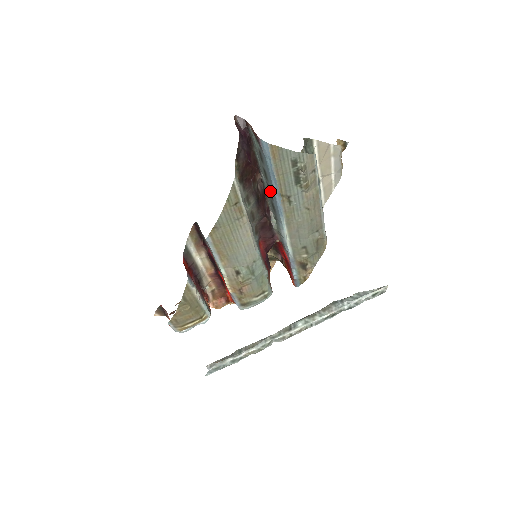
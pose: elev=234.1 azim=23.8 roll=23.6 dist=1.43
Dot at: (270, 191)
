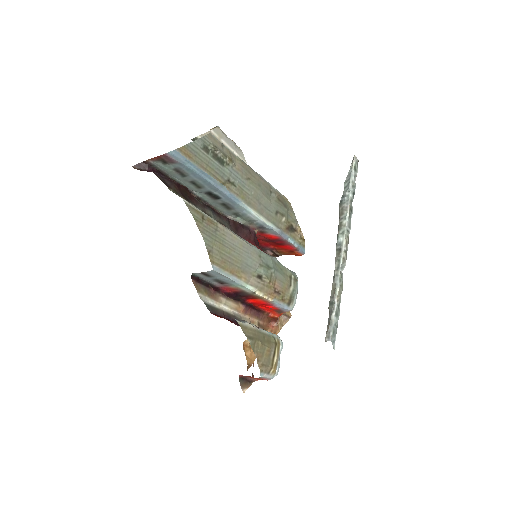
Dot at: (212, 195)
